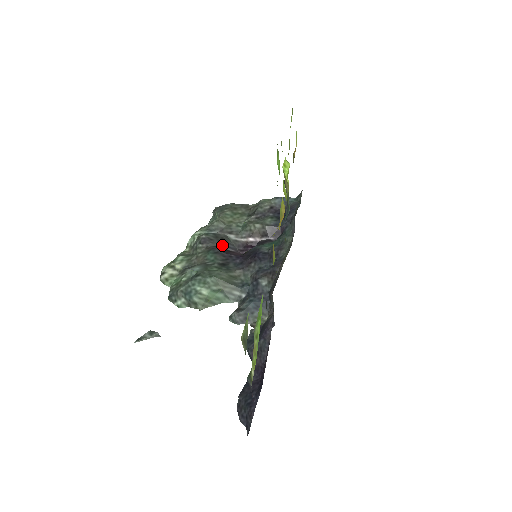
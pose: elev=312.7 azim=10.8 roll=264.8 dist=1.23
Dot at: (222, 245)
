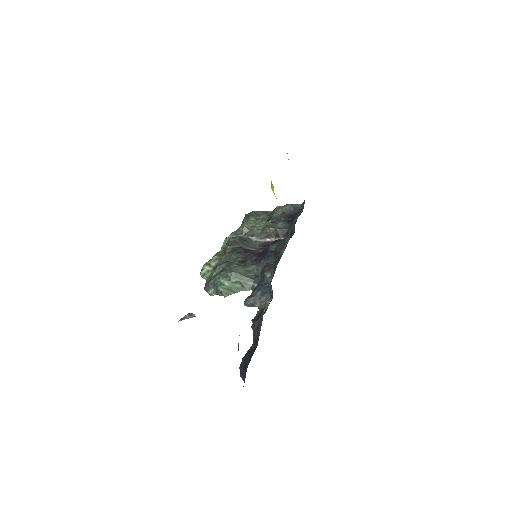
Dot at: (245, 246)
